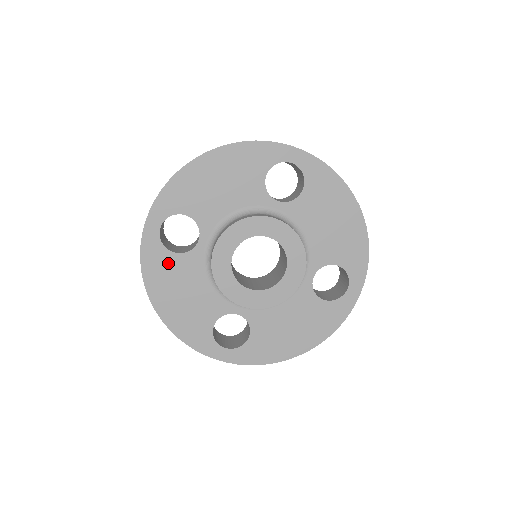
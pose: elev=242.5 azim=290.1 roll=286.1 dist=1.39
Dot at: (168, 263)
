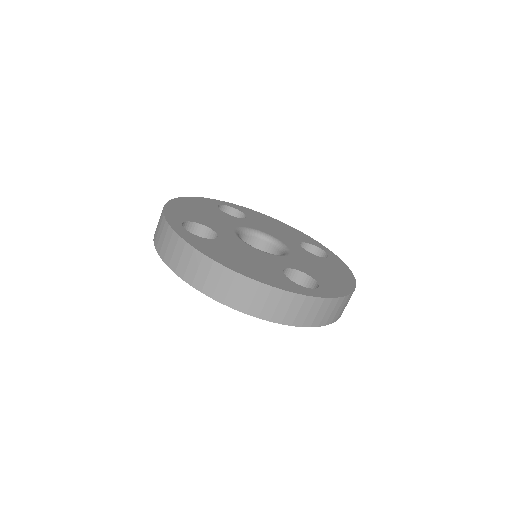
Dot at: occluded
